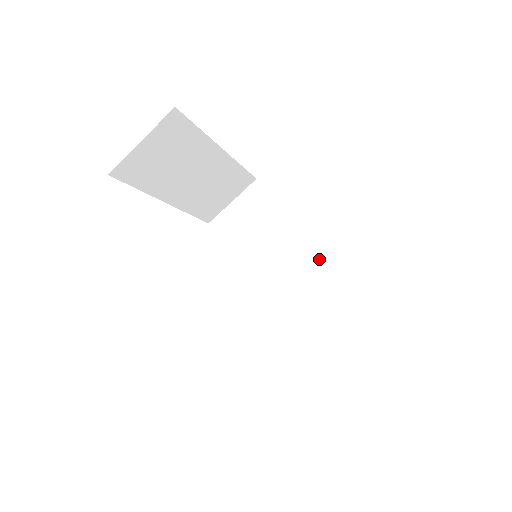
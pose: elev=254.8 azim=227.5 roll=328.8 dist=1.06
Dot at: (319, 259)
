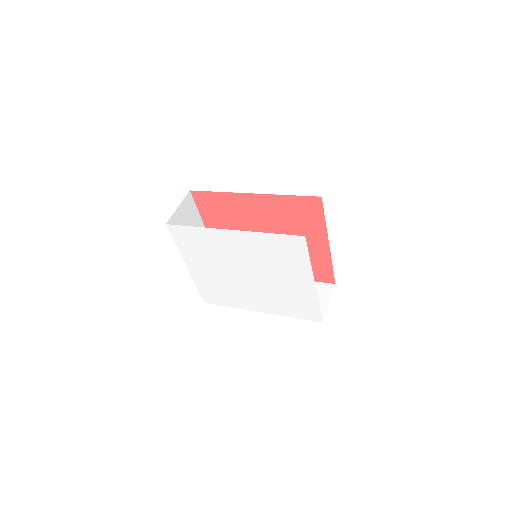
Dot at: occluded
